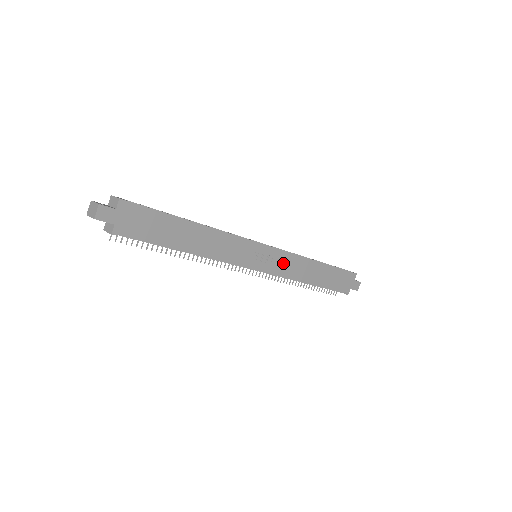
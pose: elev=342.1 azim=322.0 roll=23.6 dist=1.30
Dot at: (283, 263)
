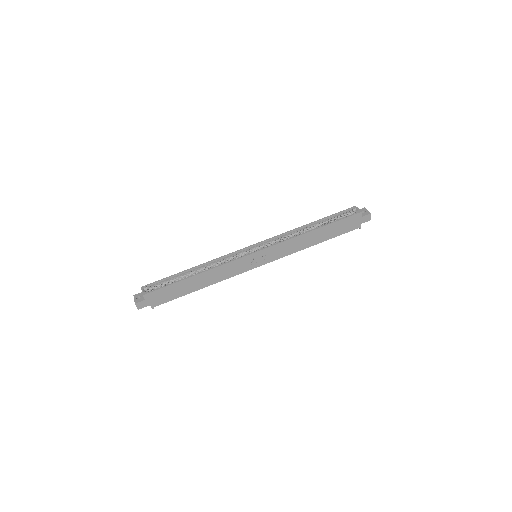
Dot at: (279, 251)
